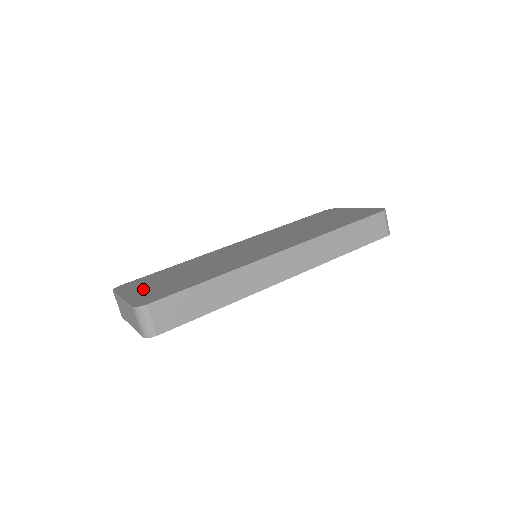
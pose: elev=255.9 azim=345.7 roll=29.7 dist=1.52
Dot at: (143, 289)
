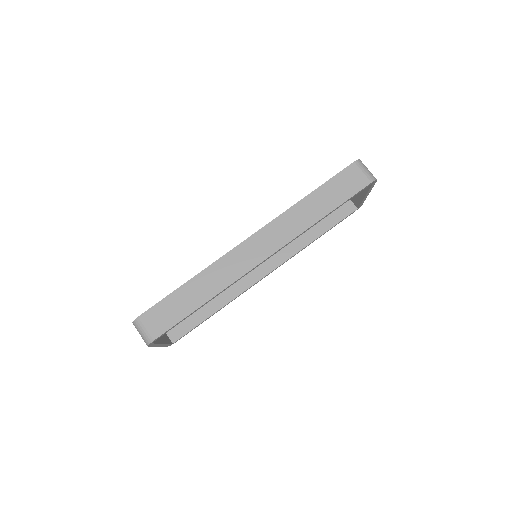
Dot at: occluded
